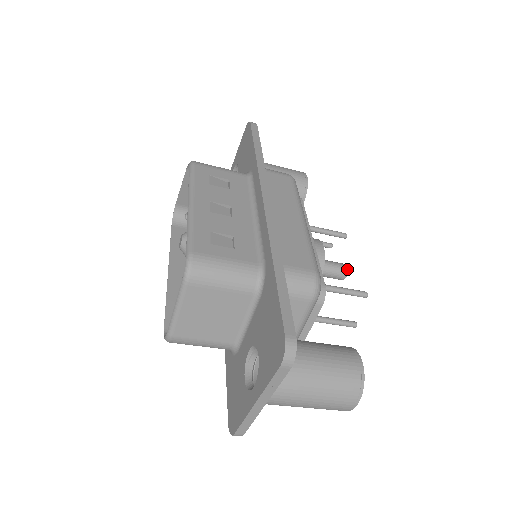
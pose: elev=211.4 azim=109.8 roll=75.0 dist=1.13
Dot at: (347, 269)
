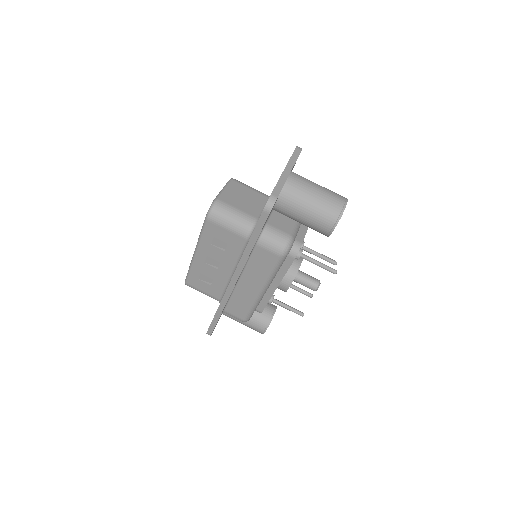
Dot at: (319, 280)
